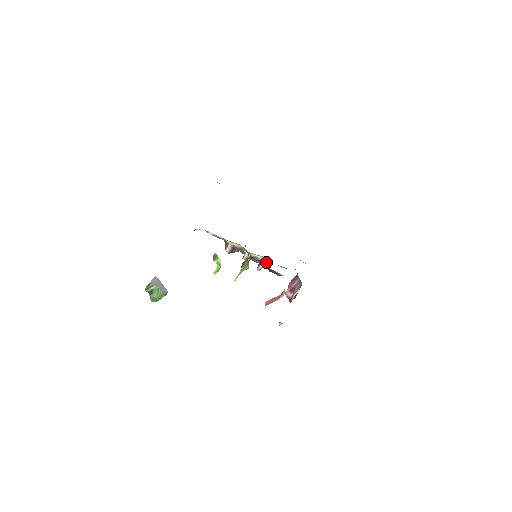
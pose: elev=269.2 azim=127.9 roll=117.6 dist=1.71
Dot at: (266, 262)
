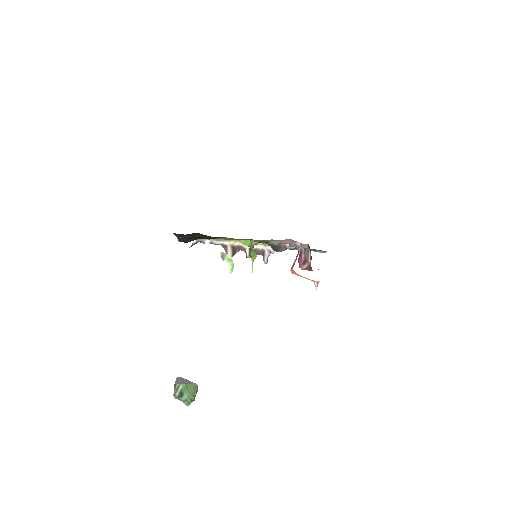
Dot at: (267, 250)
